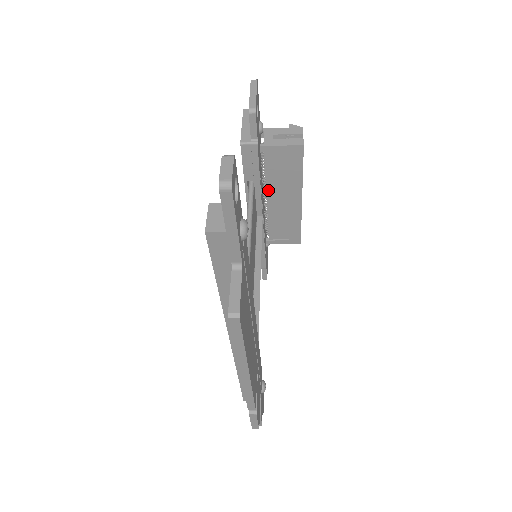
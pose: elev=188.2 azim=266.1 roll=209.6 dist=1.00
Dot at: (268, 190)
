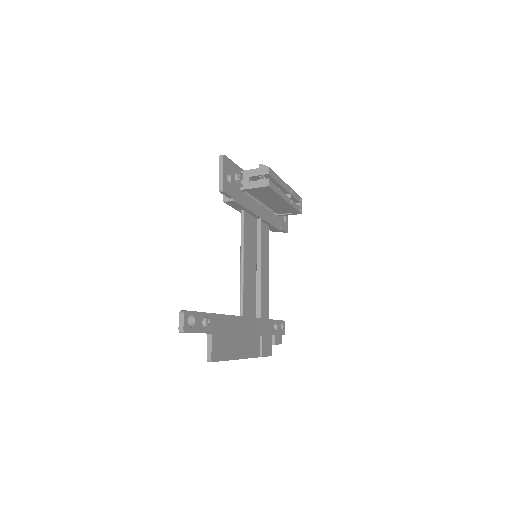
Dot at: (261, 200)
